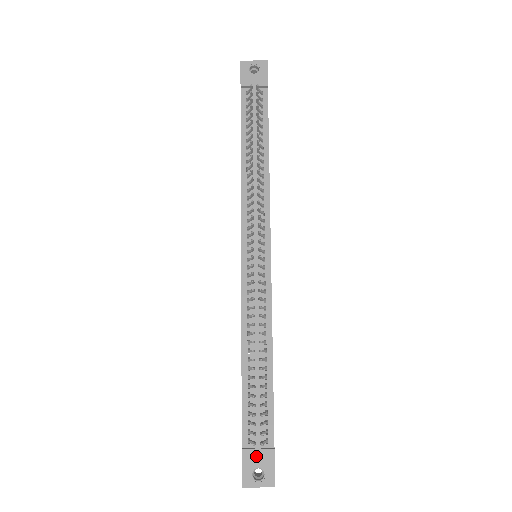
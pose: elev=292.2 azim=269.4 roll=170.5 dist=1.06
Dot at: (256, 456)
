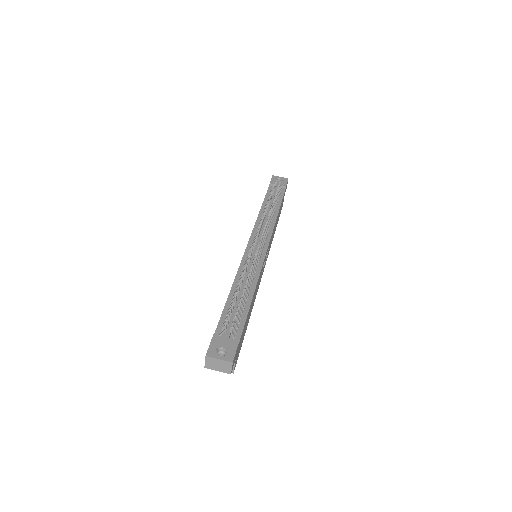
Dot at: (223, 341)
